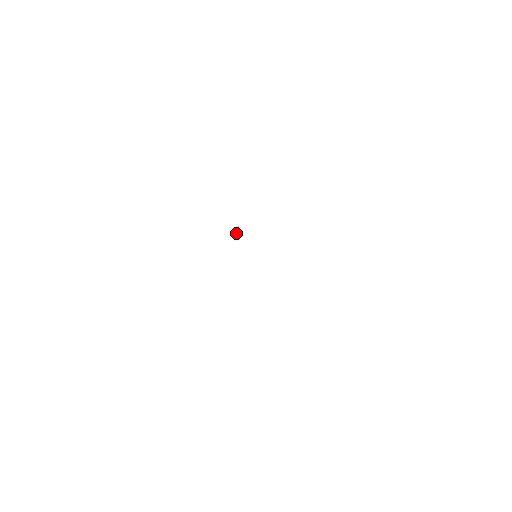
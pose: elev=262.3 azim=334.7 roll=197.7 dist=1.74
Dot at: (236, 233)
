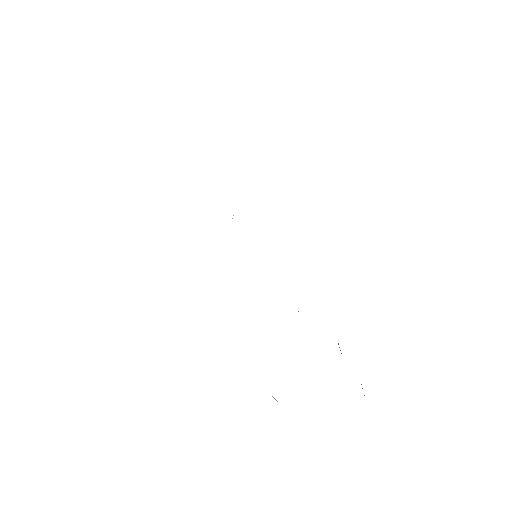
Dot at: occluded
